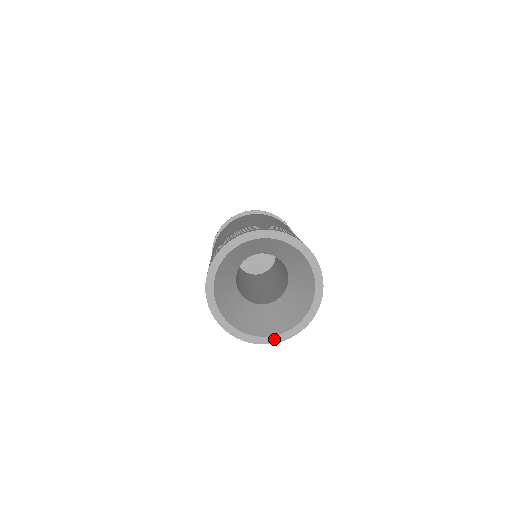
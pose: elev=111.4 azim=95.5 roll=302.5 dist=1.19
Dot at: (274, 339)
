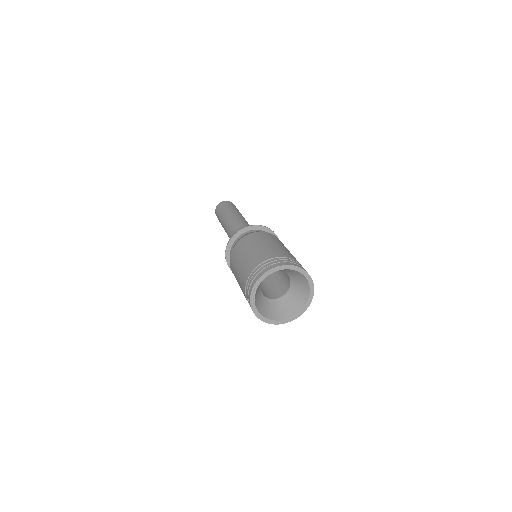
Dot at: (288, 320)
